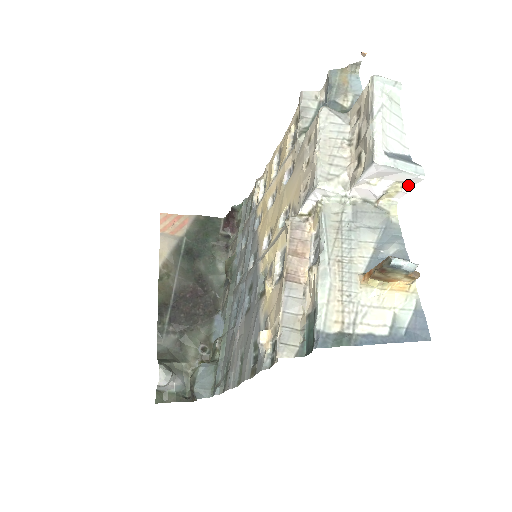
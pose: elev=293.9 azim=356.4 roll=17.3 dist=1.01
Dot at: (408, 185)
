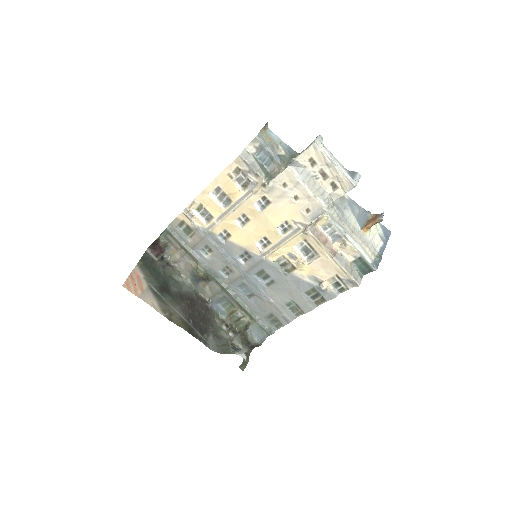
Dot at: occluded
